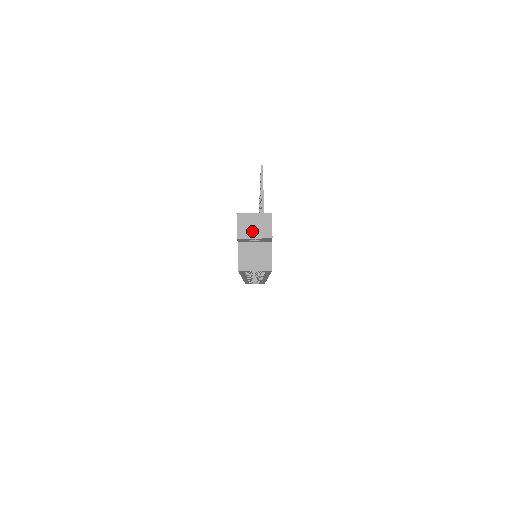
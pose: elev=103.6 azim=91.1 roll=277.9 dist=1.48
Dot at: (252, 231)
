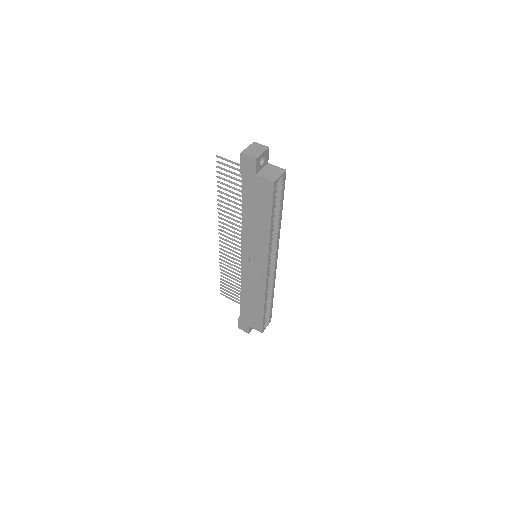
Dot at: (257, 152)
